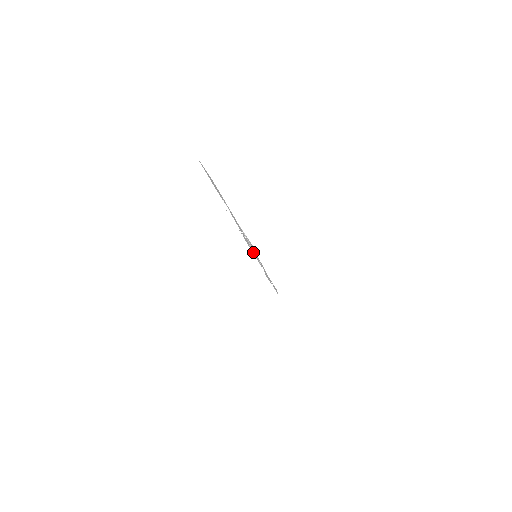
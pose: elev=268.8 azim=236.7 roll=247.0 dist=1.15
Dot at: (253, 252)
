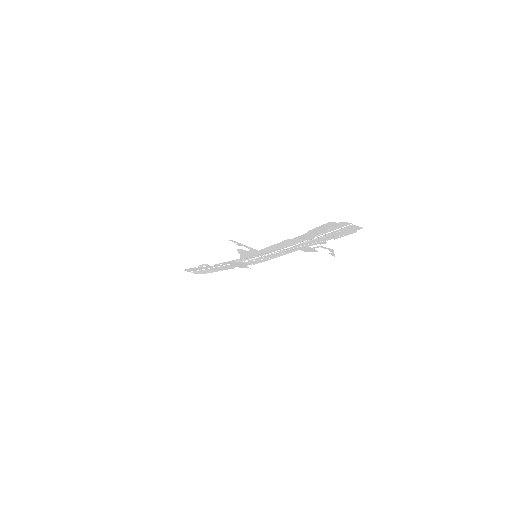
Dot at: (253, 255)
